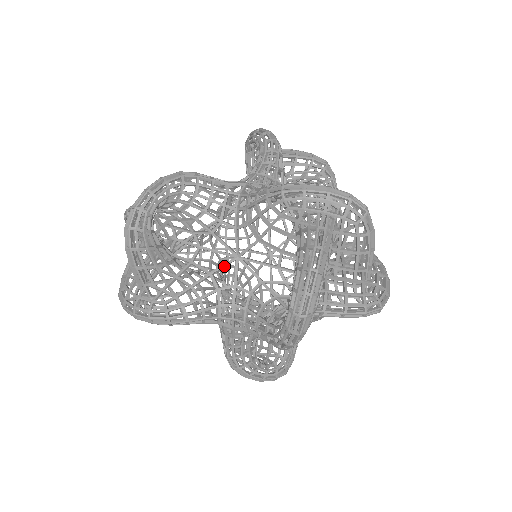
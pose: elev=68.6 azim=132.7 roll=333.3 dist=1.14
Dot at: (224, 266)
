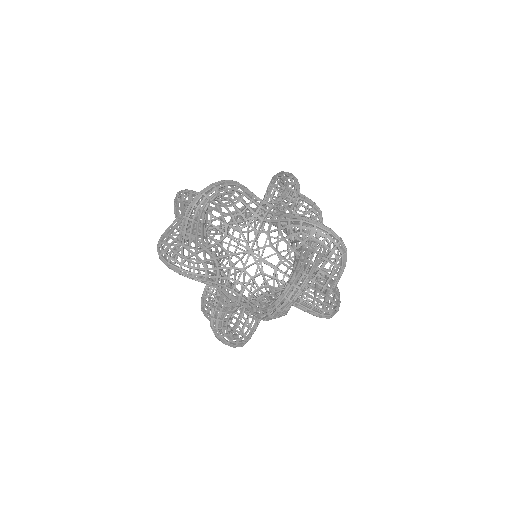
Dot at: (240, 253)
